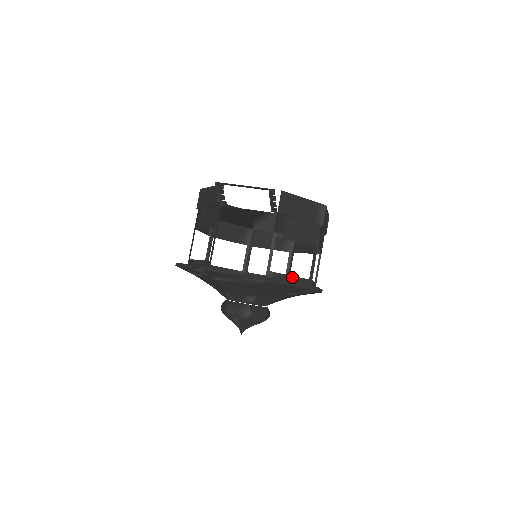
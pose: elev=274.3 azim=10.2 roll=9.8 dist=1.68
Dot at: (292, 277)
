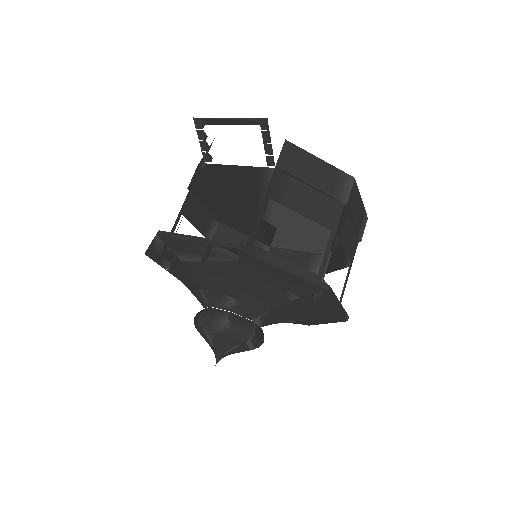
Dot at: (289, 263)
